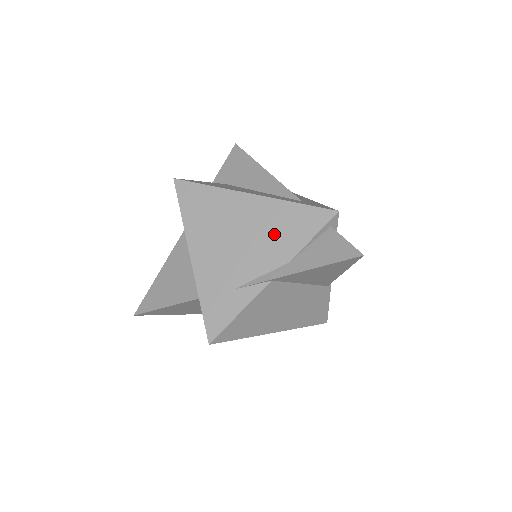
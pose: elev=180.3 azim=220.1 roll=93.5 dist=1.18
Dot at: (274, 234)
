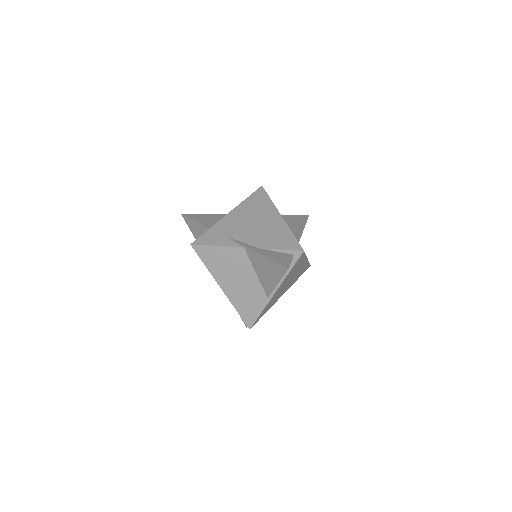
Dot at: (269, 235)
